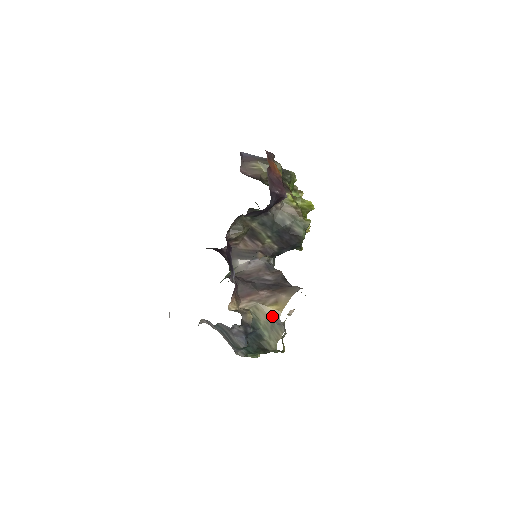
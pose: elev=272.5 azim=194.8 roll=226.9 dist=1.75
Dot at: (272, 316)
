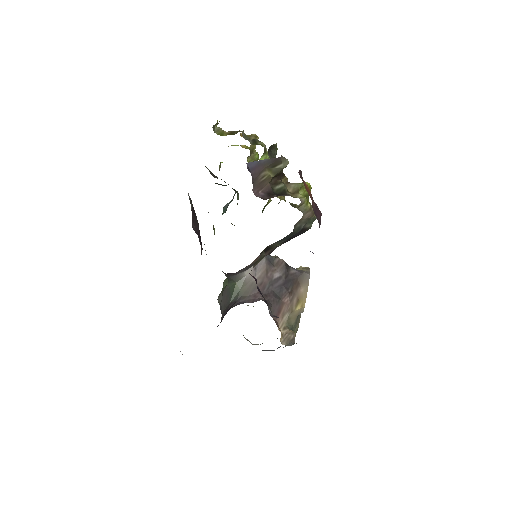
Dot at: (298, 314)
